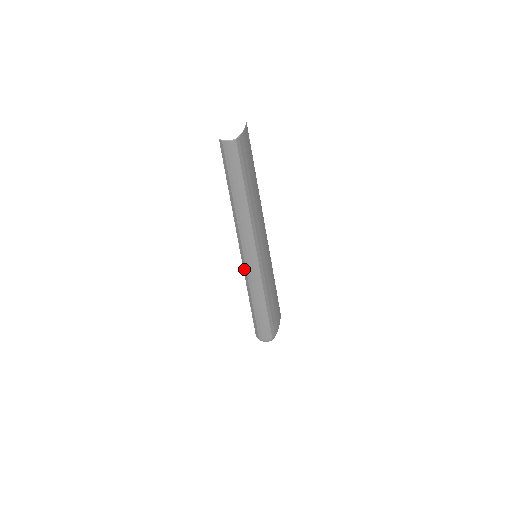
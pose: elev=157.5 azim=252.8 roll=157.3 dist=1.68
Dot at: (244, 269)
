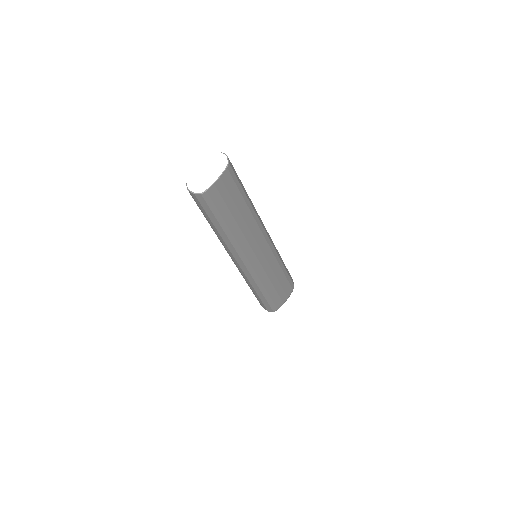
Dot at: occluded
